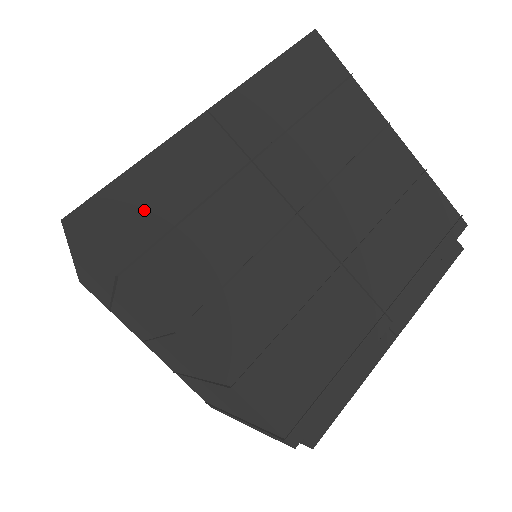
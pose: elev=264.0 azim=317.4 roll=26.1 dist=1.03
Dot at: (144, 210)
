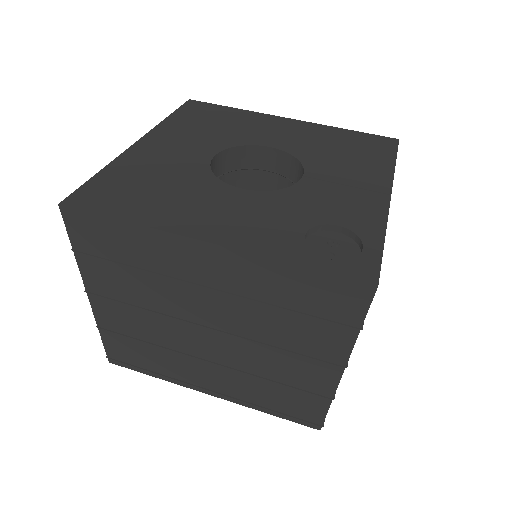
Dot at: occluded
